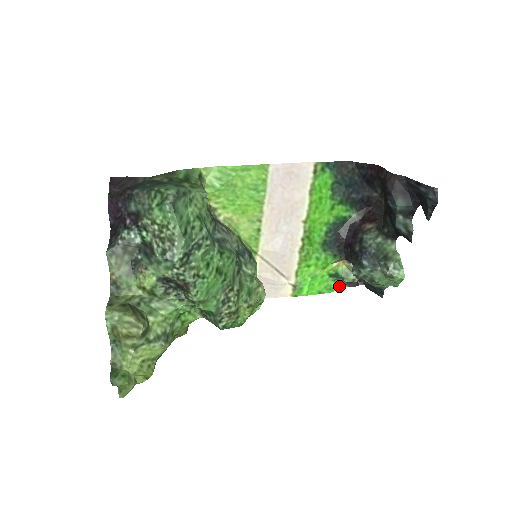
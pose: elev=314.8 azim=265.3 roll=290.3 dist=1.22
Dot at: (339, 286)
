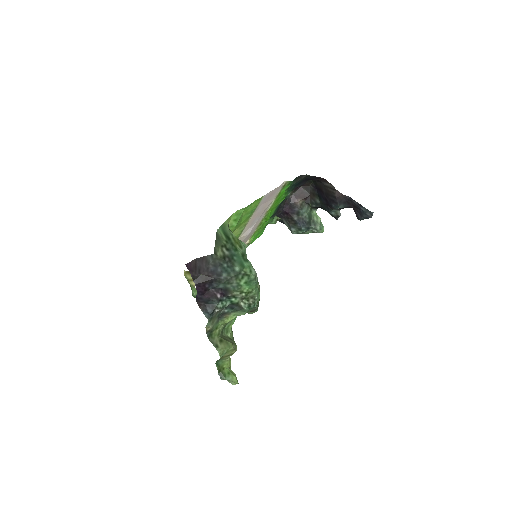
Dot at: occluded
